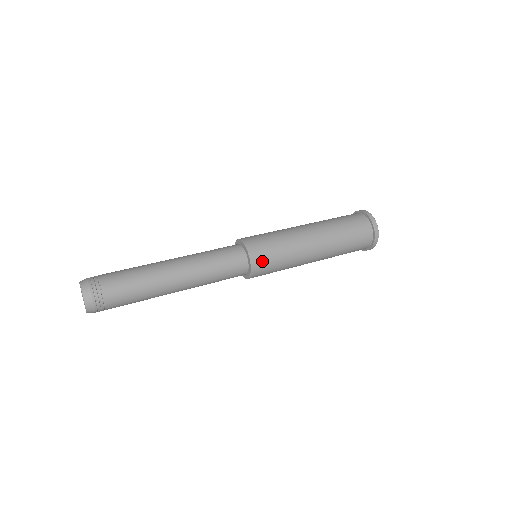
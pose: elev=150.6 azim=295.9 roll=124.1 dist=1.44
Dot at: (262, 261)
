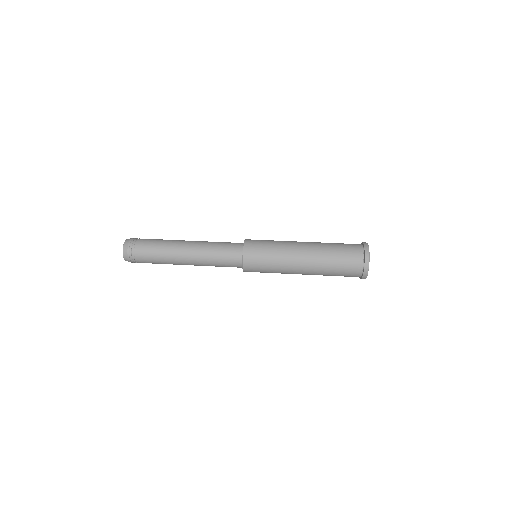
Dot at: (252, 267)
